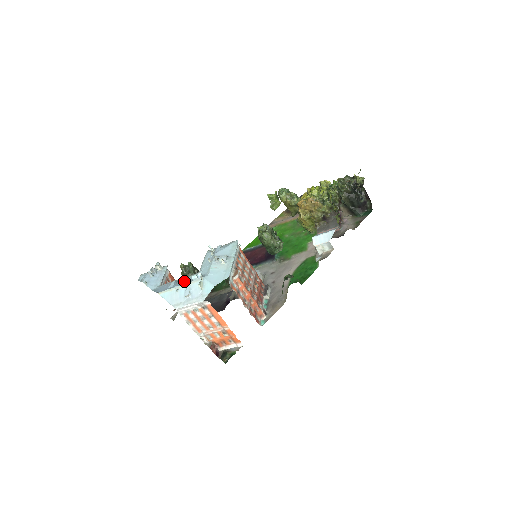
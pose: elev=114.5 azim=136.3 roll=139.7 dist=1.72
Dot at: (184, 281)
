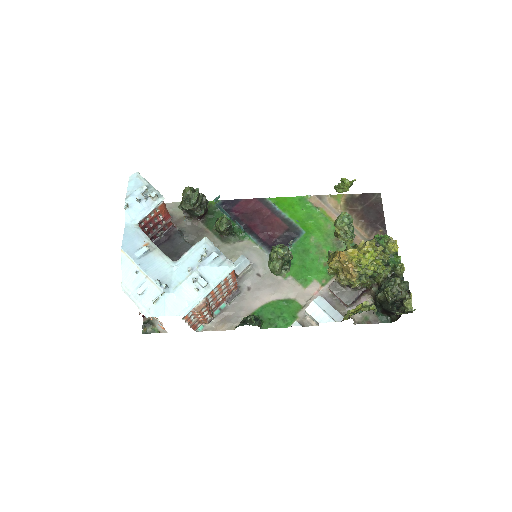
Dot at: (152, 263)
